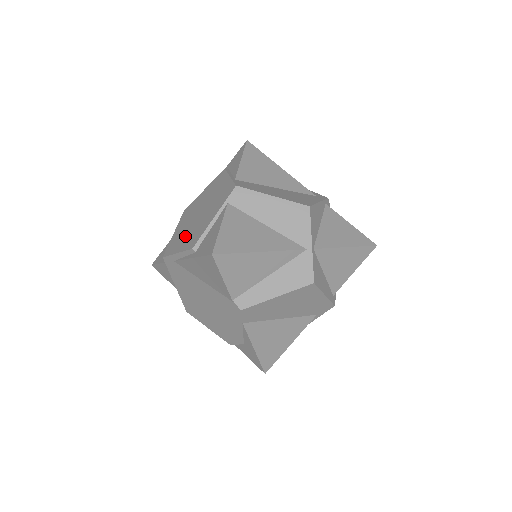
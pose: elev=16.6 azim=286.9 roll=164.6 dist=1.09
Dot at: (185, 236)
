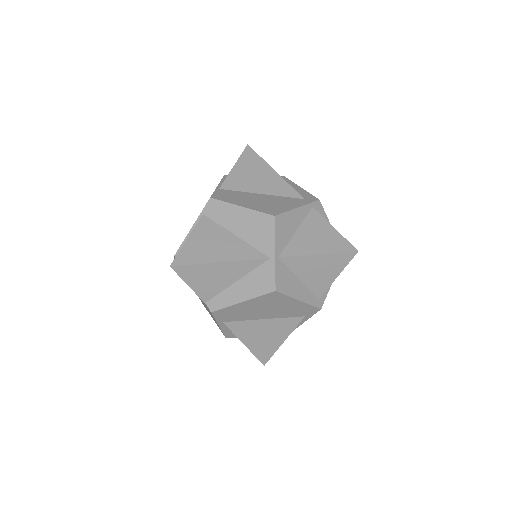
Dot at: occluded
